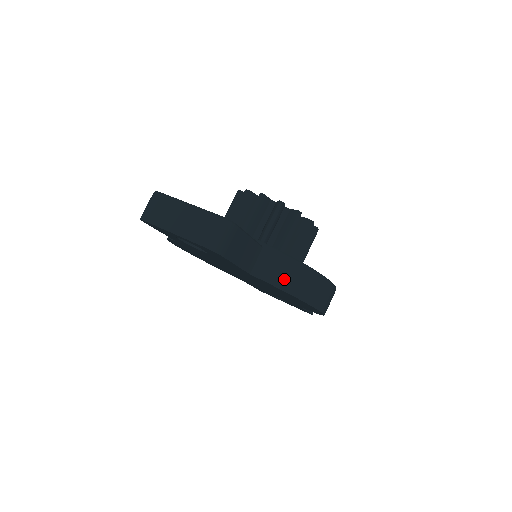
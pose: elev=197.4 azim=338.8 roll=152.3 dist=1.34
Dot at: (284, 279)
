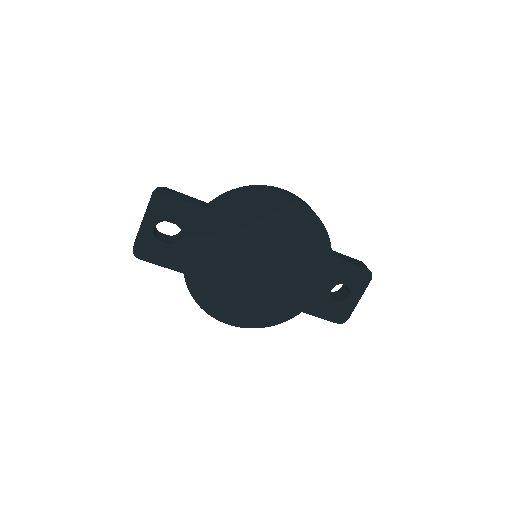
Dot at: (232, 195)
